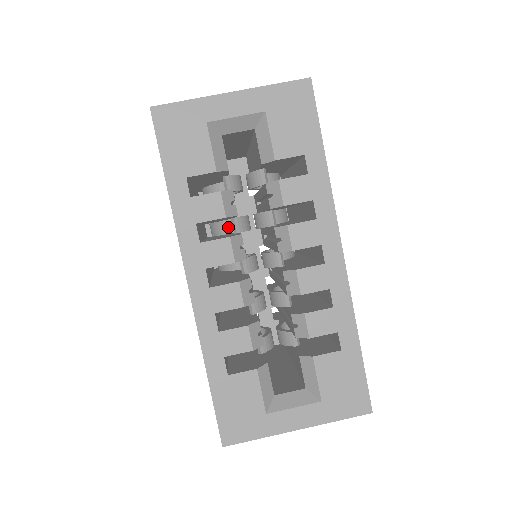
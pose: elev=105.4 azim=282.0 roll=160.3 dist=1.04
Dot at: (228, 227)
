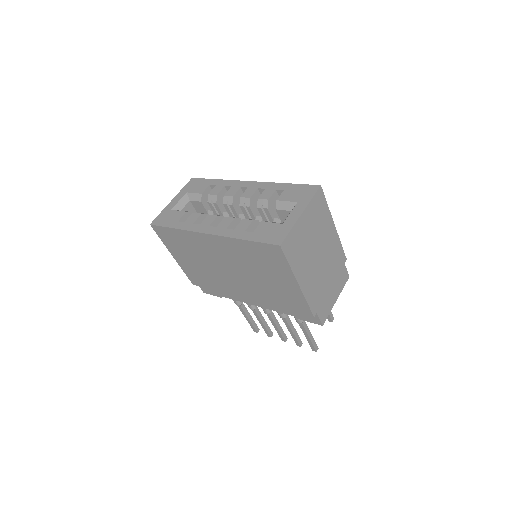
Dot at: occluded
